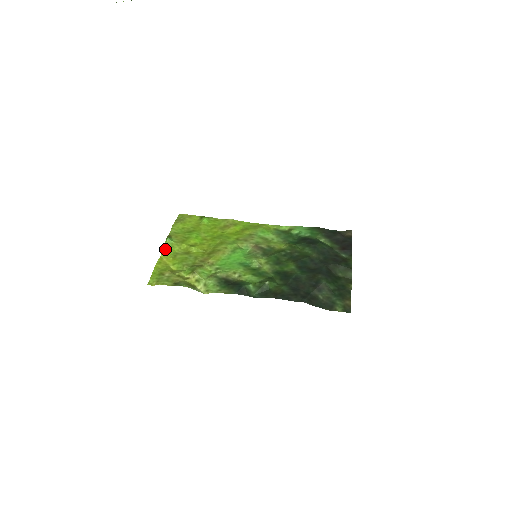
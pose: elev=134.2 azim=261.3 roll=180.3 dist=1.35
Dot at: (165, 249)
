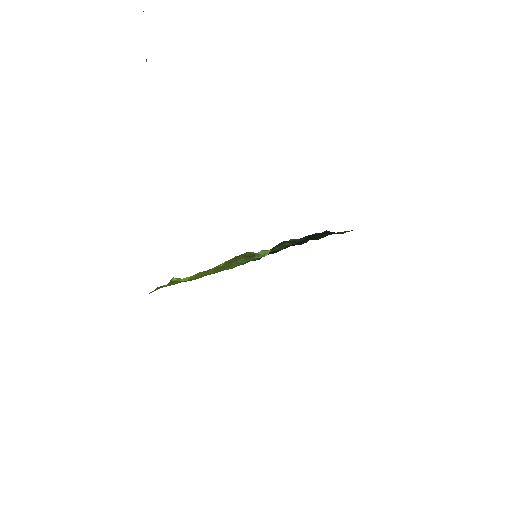
Dot at: (183, 279)
